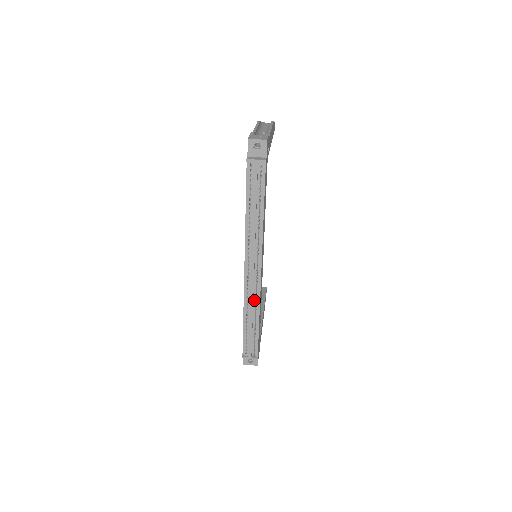
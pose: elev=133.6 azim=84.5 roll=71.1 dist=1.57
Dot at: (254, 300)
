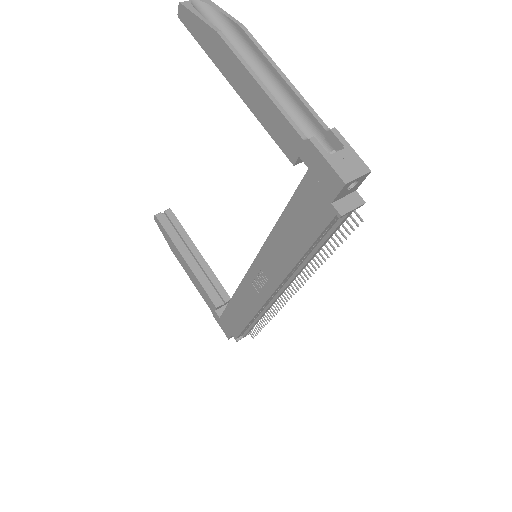
Dot at: occluded
